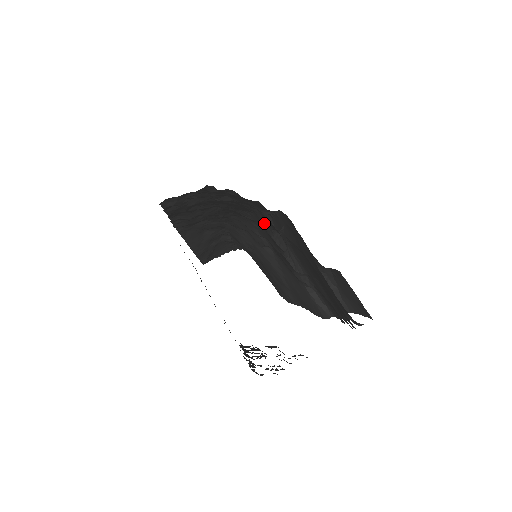
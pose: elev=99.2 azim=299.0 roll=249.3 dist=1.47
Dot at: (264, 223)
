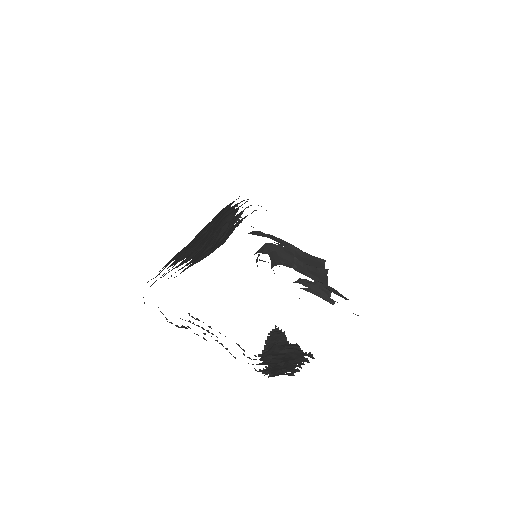
Dot at: occluded
